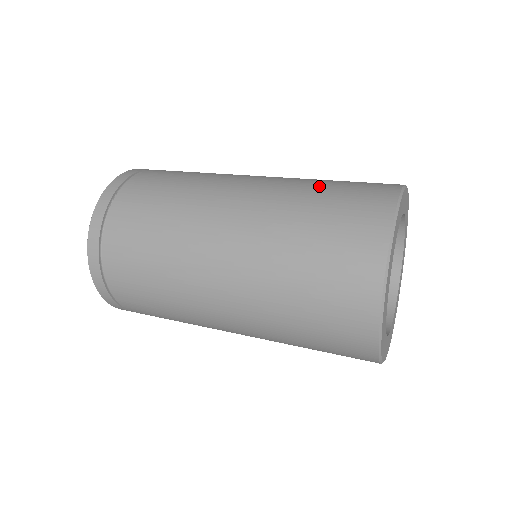
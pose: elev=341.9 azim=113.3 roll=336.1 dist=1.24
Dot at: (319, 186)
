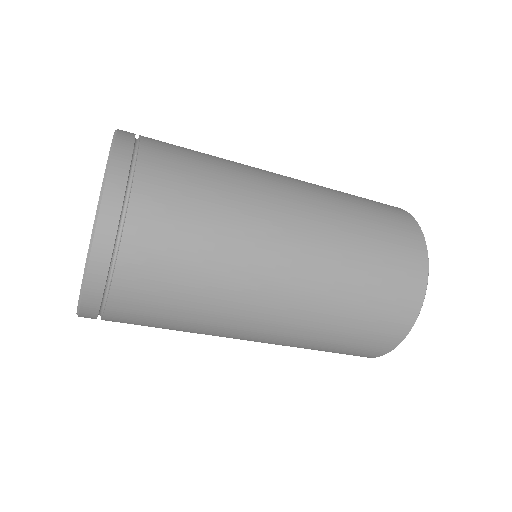
Dot at: (352, 198)
